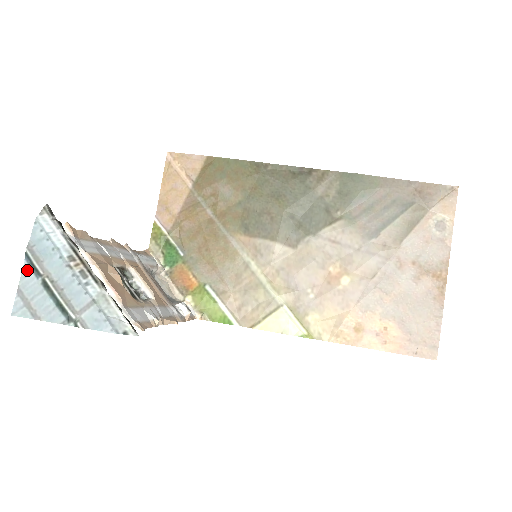
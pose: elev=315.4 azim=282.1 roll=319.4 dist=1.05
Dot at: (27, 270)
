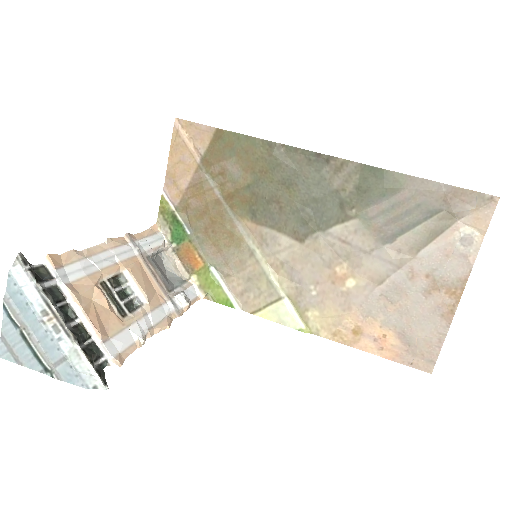
Dot at: (7, 319)
